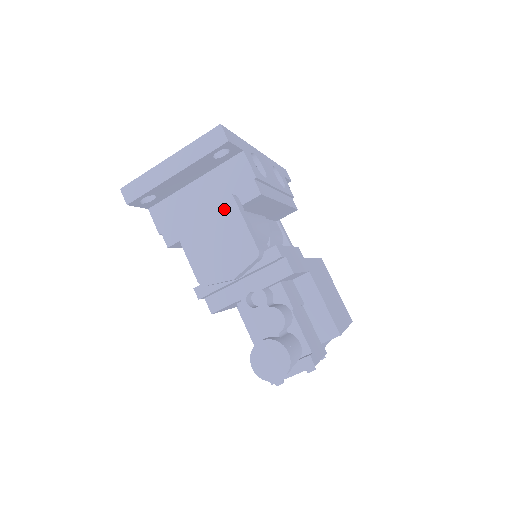
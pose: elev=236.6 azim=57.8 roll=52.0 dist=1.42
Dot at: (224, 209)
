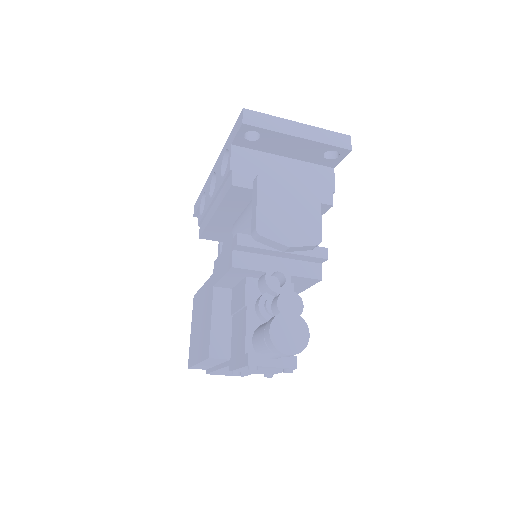
Dot at: (309, 192)
